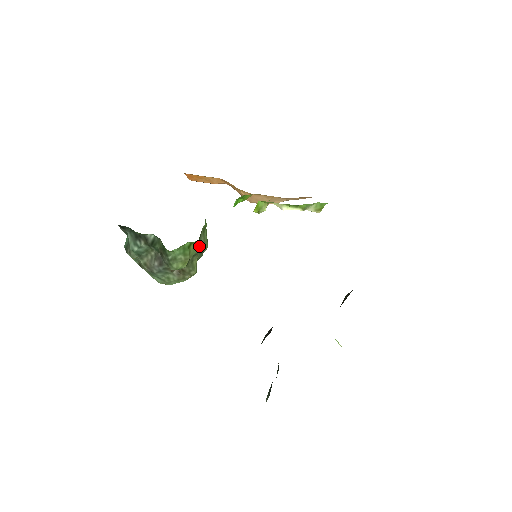
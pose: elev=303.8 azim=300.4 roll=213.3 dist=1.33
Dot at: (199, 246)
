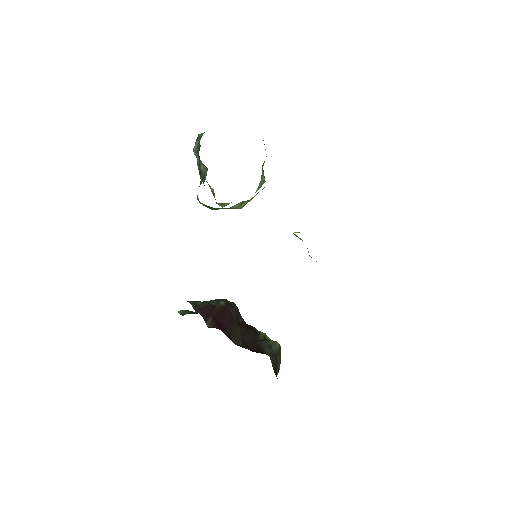
Dot at: (229, 208)
